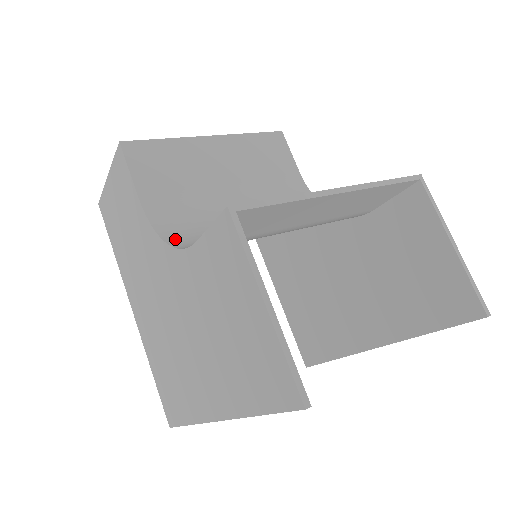
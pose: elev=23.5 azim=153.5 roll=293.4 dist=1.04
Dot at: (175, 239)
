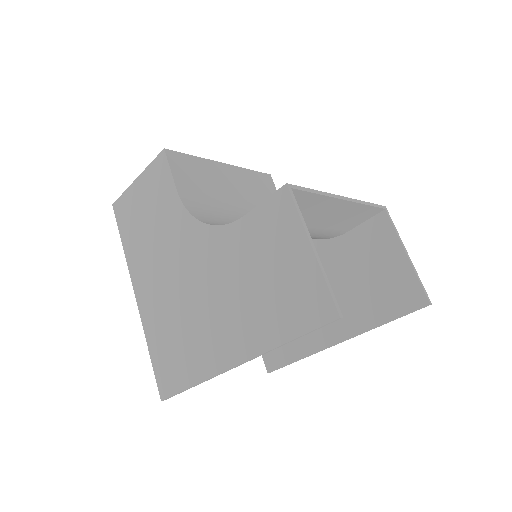
Dot at: (210, 223)
